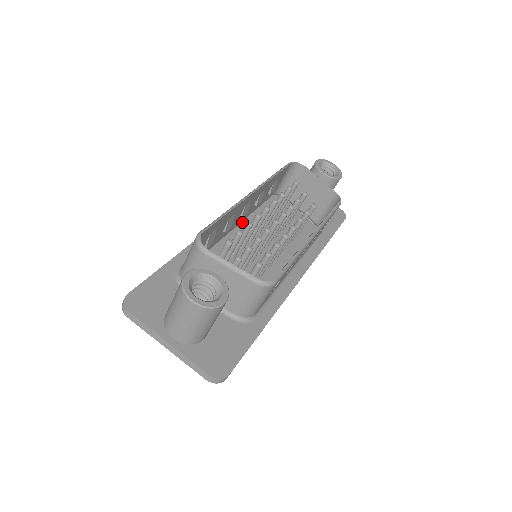
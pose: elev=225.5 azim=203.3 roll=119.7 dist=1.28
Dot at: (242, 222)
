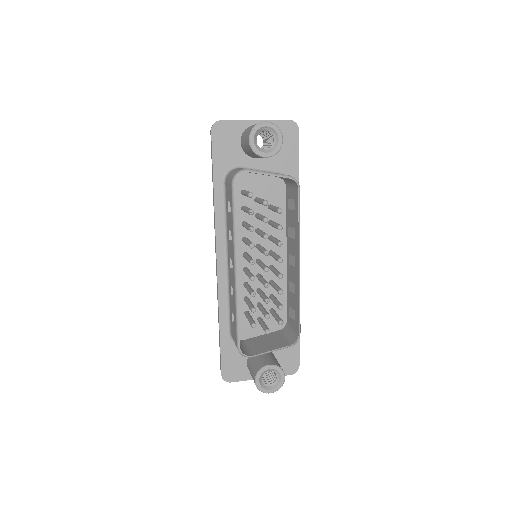
Dot at: occluded
